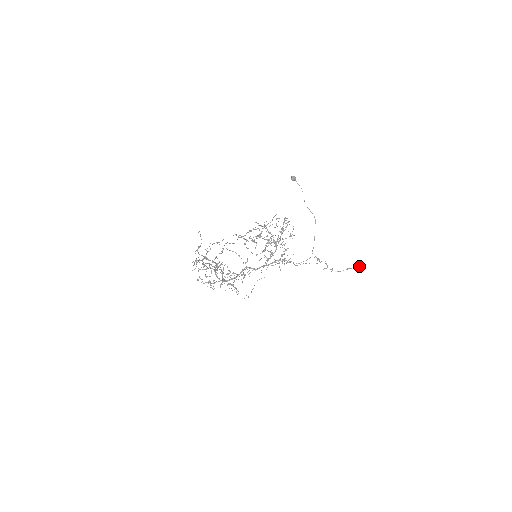
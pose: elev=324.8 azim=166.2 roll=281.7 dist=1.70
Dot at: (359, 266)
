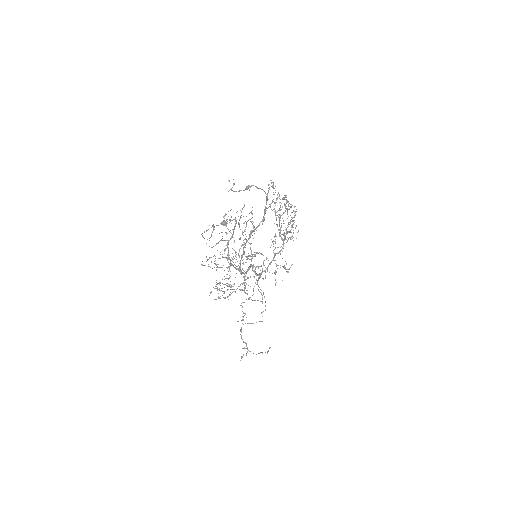
Dot at: occluded
